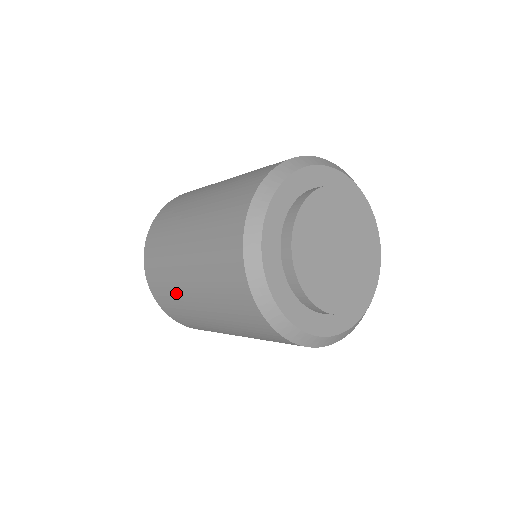
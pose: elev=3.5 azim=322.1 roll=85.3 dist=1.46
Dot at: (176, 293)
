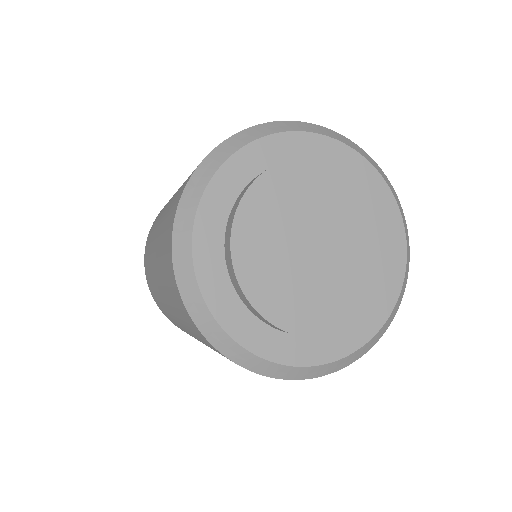
Dot at: occluded
